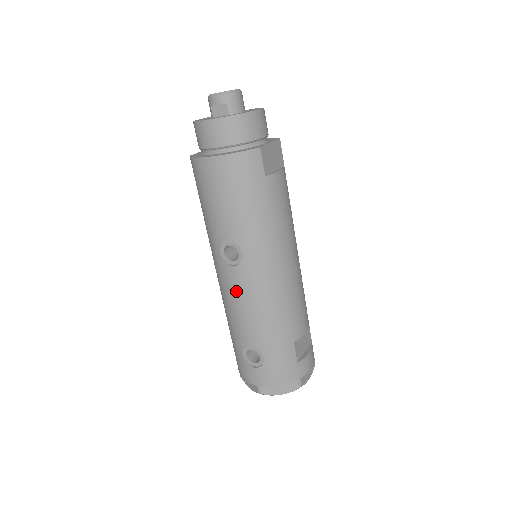
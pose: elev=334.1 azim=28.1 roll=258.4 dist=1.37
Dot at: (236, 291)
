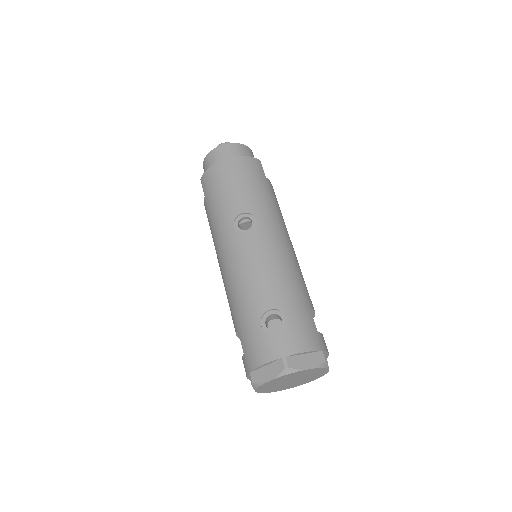
Dot at: (251, 255)
